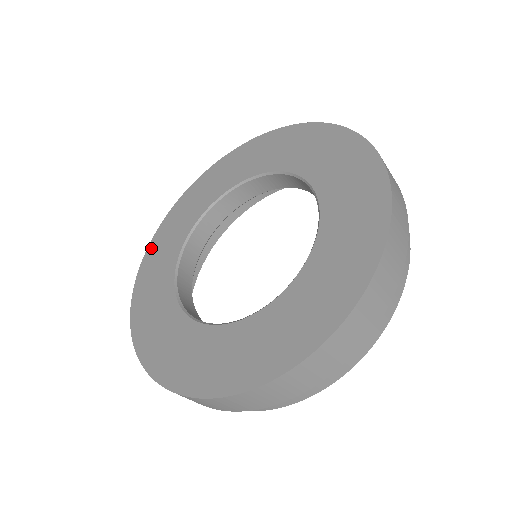
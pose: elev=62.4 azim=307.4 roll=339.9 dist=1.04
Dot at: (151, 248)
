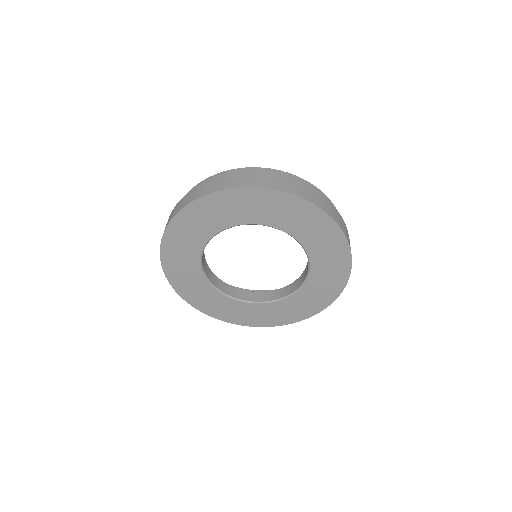
Dot at: (171, 230)
